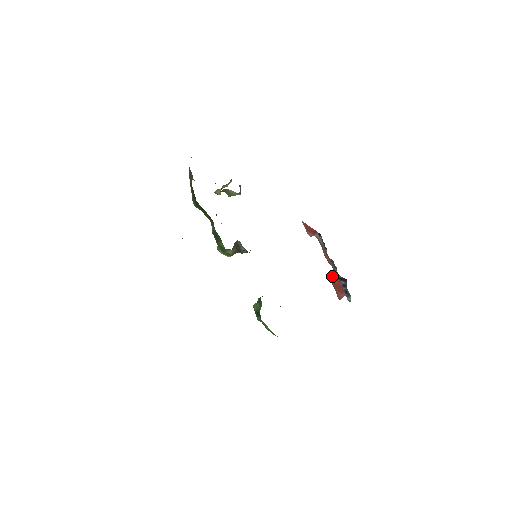
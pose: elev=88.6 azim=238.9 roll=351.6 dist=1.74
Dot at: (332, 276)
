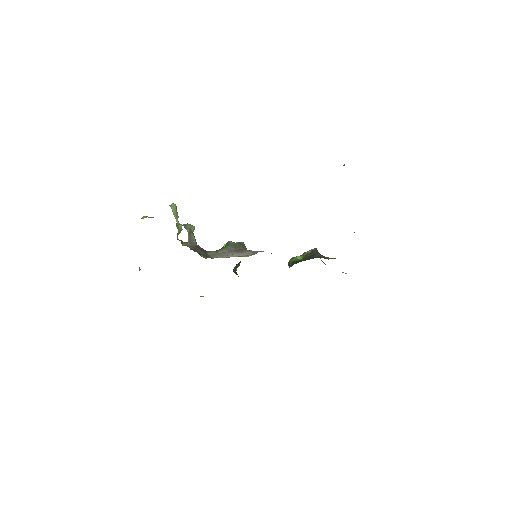
Dot at: occluded
